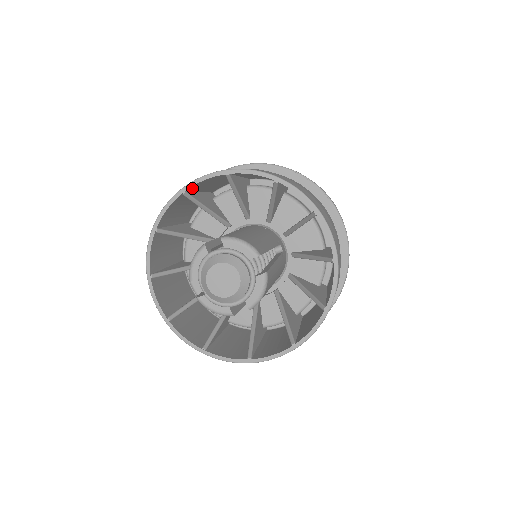
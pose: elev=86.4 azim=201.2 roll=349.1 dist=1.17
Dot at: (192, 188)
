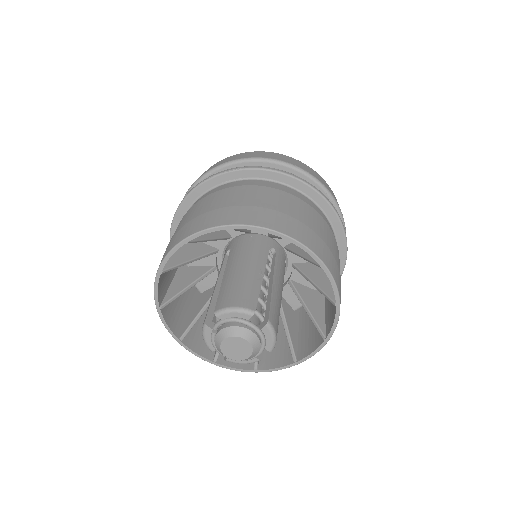
Dot at: occluded
